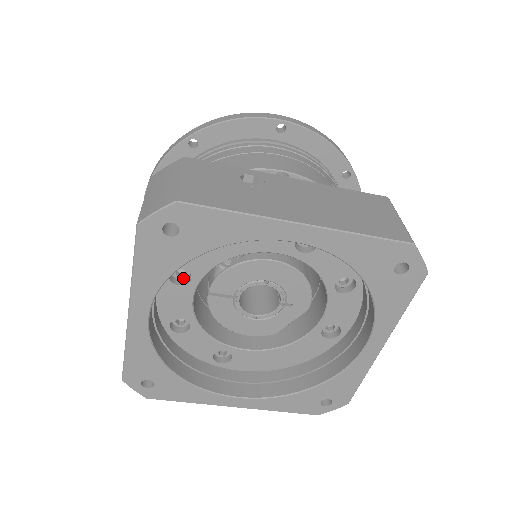
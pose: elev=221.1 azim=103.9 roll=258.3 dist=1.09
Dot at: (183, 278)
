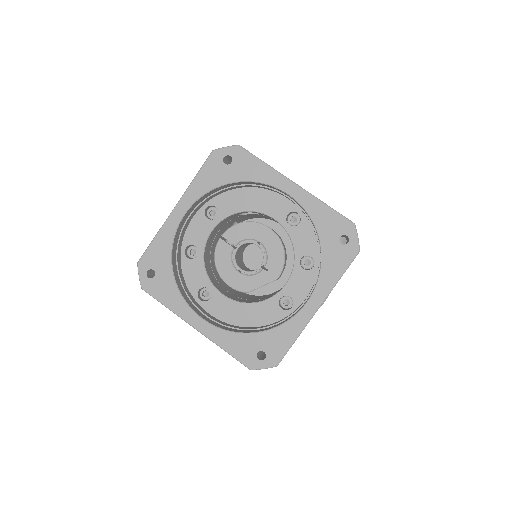
Dot at: (212, 218)
